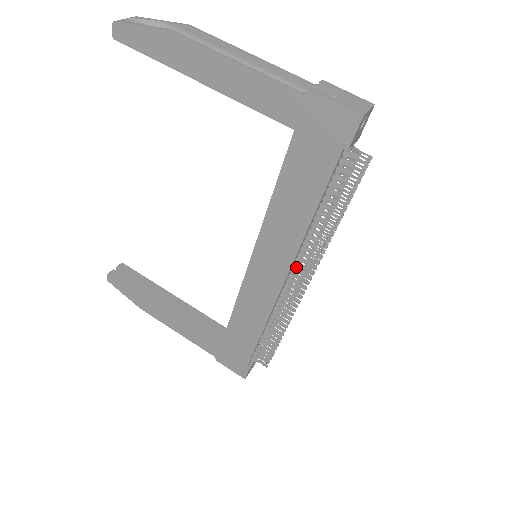
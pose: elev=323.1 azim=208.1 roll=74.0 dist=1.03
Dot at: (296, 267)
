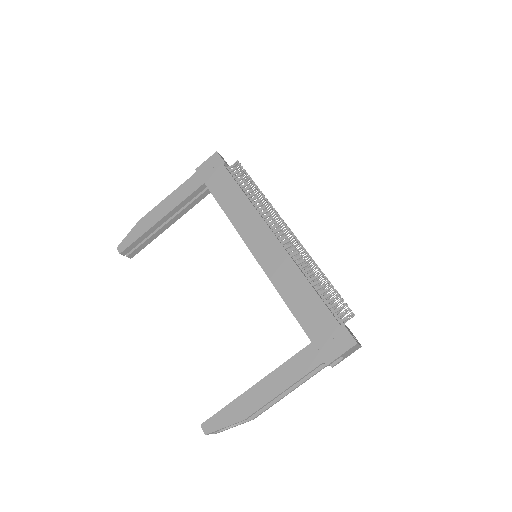
Dot at: (273, 228)
